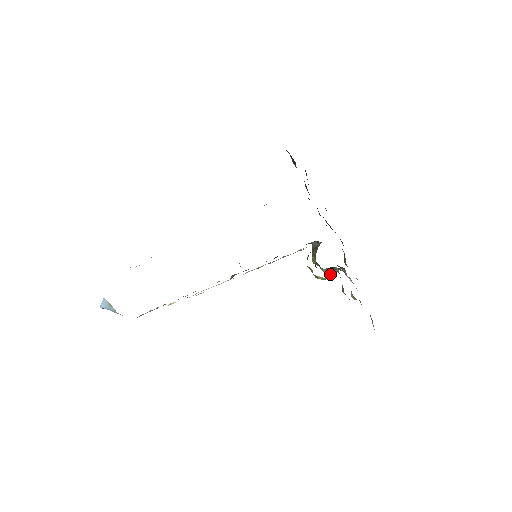
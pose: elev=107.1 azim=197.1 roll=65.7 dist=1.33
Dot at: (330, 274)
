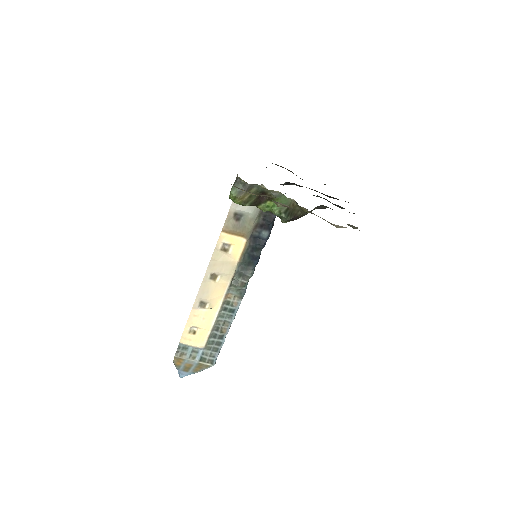
Dot at: (236, 186)
